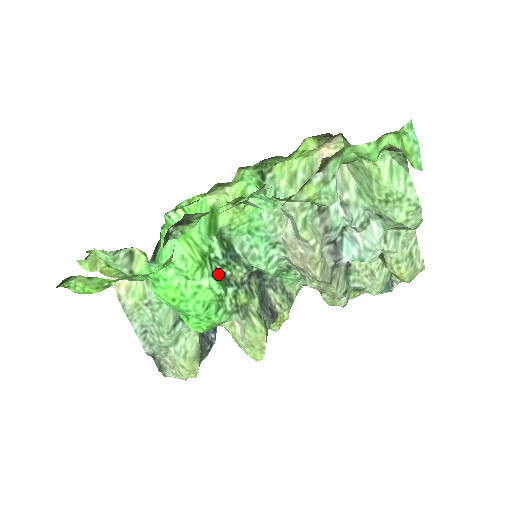
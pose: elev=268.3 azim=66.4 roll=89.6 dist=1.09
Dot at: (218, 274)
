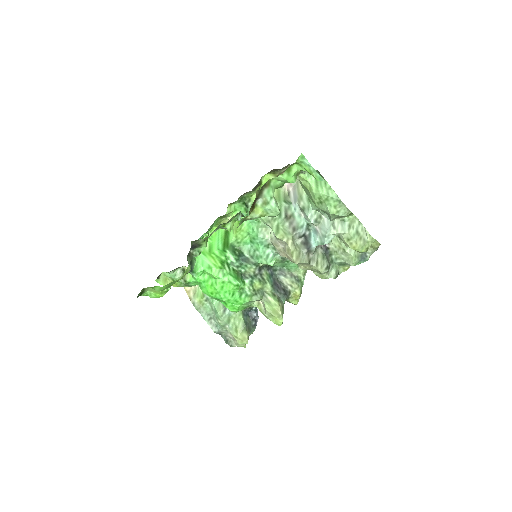
Dot at: (235, 272)
